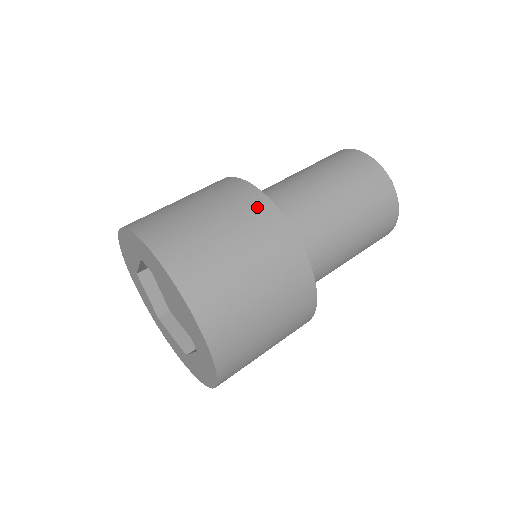
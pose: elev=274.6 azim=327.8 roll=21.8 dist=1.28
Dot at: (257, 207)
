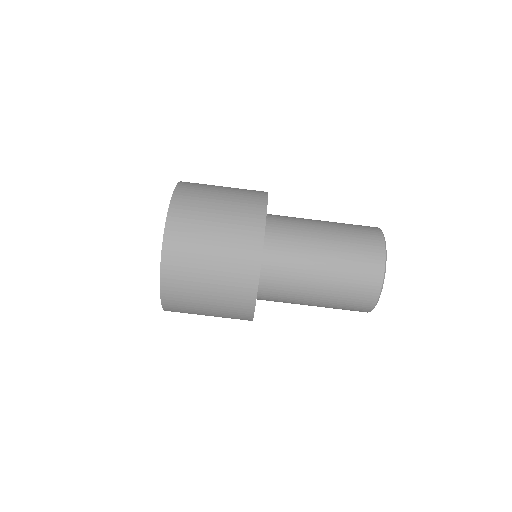
Dot at: (253, 217)
